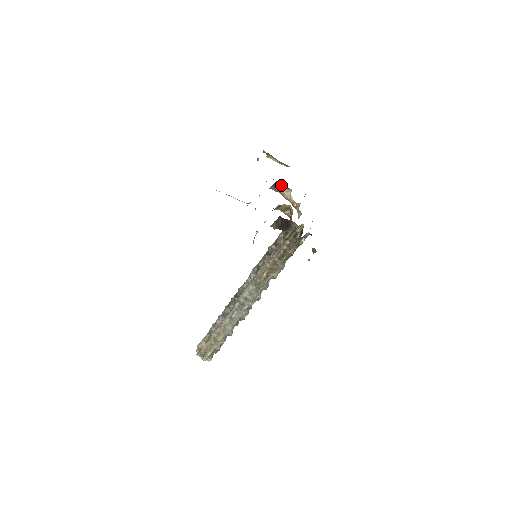
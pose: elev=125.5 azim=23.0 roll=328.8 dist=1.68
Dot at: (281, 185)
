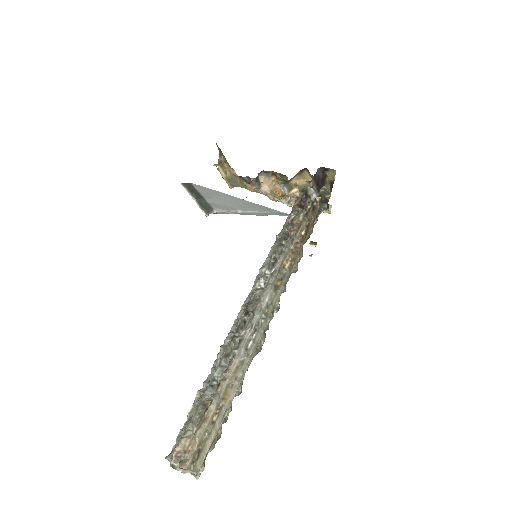
Dot at: (262, 179)
